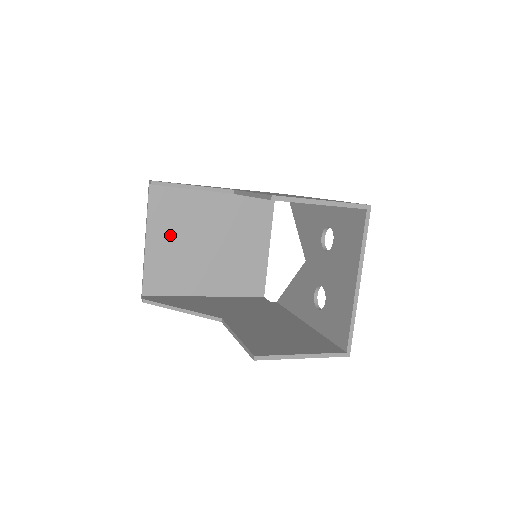
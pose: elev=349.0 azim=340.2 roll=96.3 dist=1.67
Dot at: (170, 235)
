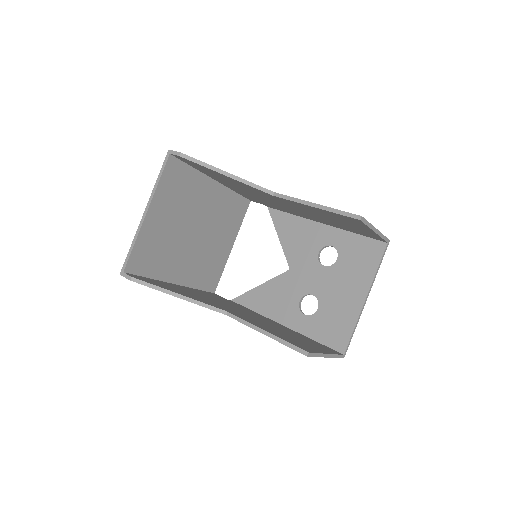
Dot at: (168, 213)
